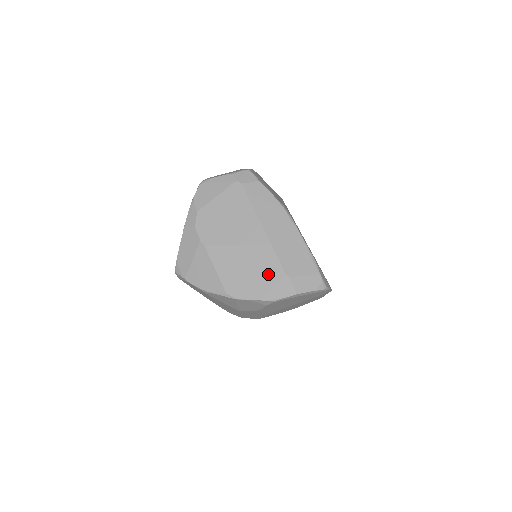
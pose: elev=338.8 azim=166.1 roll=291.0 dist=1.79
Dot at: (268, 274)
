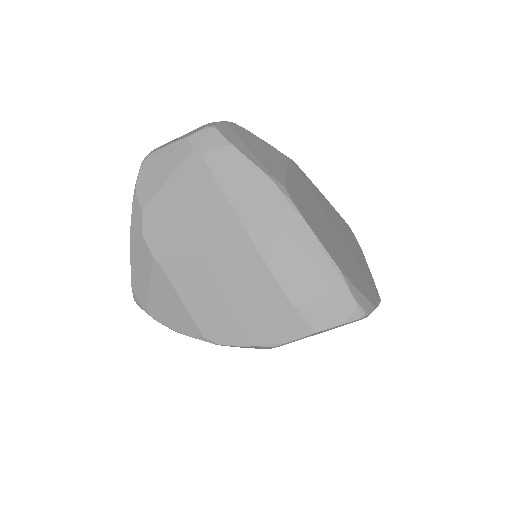
Dot at: (262, 304)
